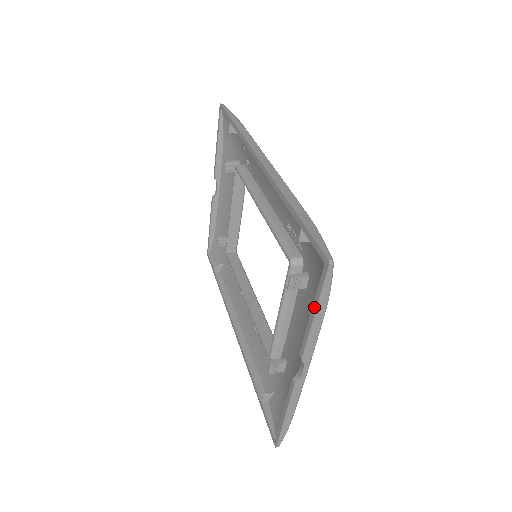
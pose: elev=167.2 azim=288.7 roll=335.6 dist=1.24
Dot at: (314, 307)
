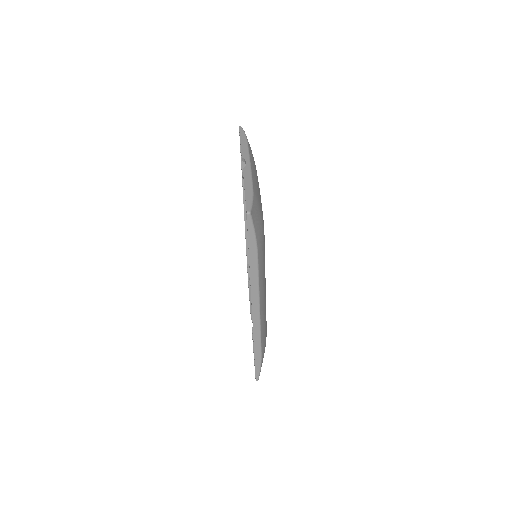
Dot at: occluded
